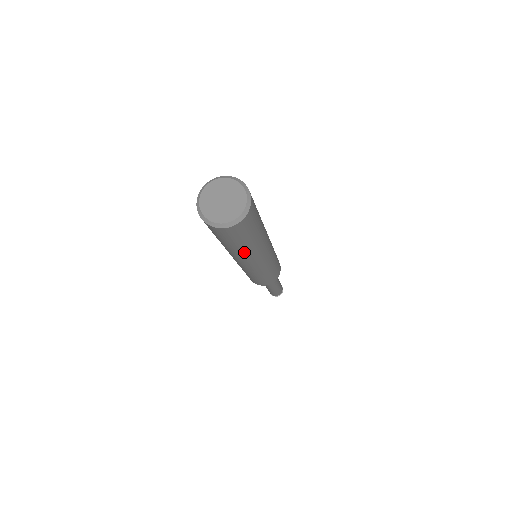
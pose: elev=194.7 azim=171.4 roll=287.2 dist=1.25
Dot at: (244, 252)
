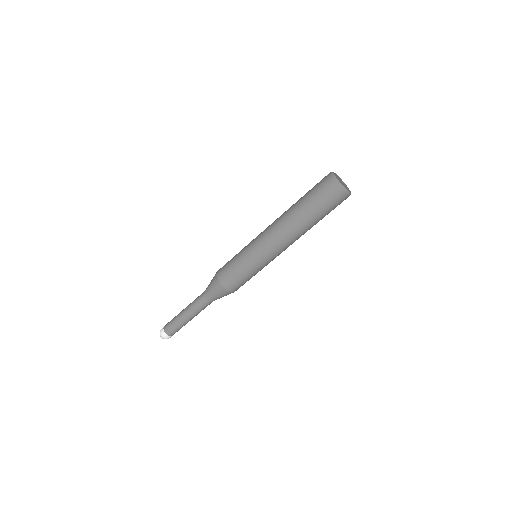
Dot at: (310, 228)
